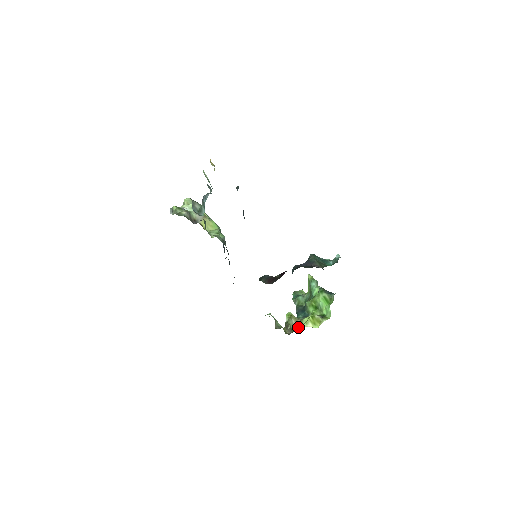
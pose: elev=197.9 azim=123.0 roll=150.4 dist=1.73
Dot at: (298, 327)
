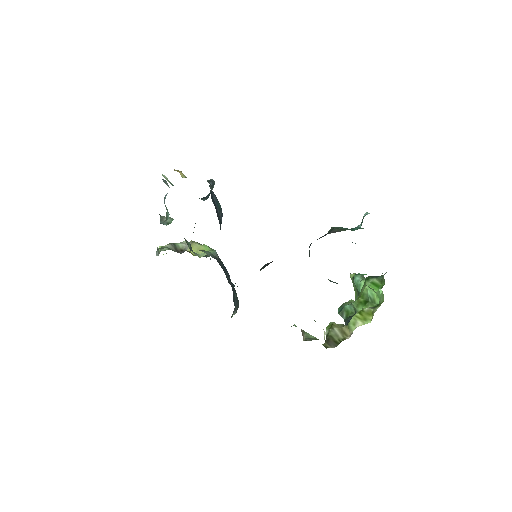
Dot at: occluded
